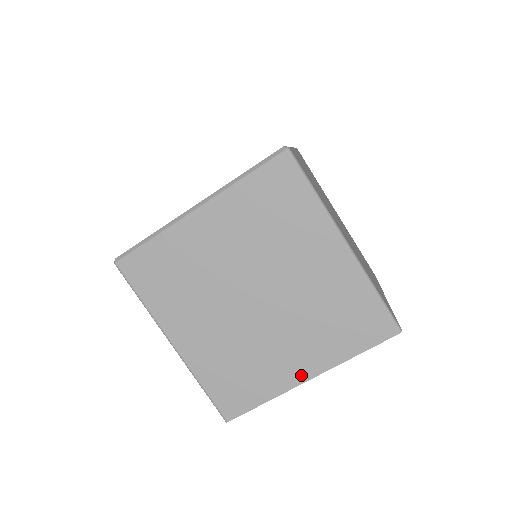
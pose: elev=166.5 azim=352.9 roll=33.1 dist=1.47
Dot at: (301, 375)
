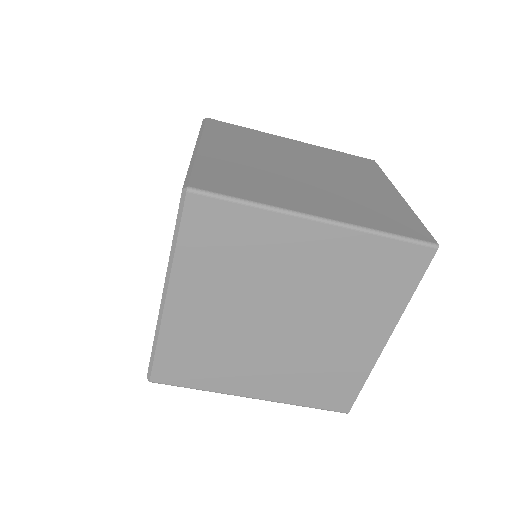
Dot at: (377, 343)
